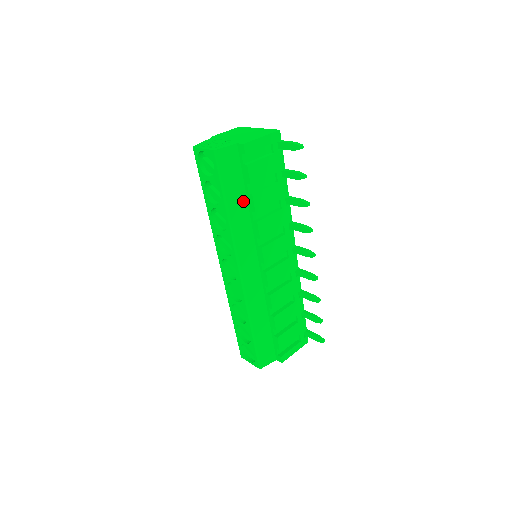
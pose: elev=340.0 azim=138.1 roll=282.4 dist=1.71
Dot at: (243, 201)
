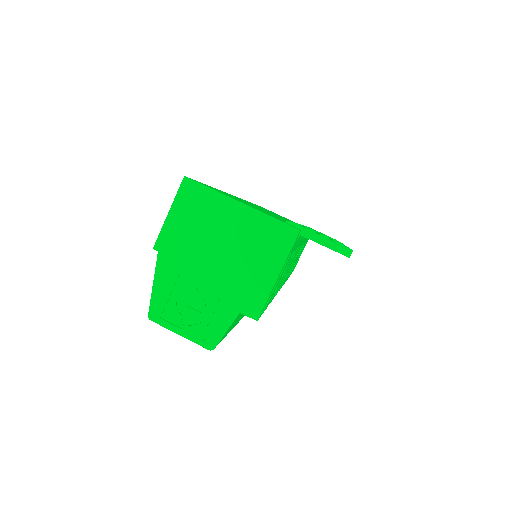
Dot at: occluded
